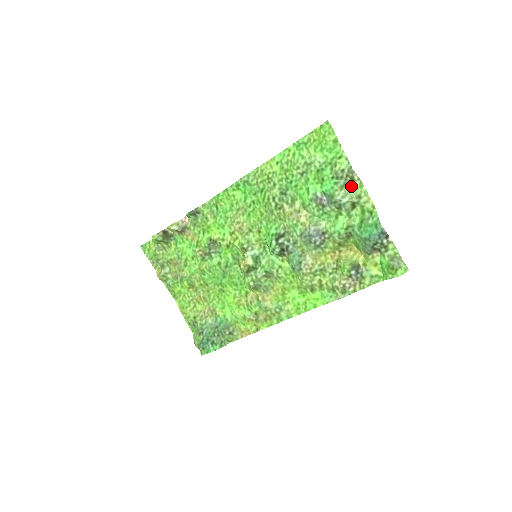
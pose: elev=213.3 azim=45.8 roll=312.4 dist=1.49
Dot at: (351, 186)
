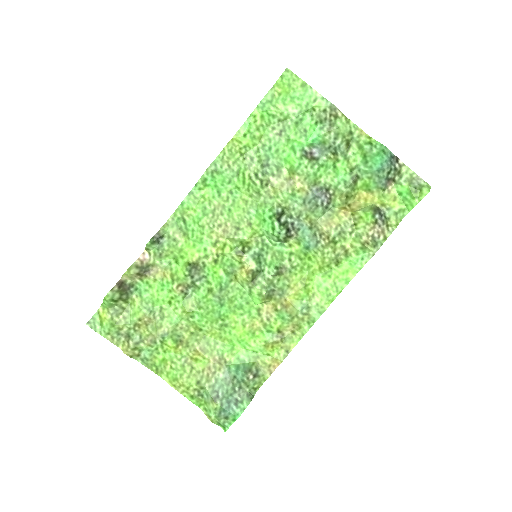
Dot at: (338, 125)
